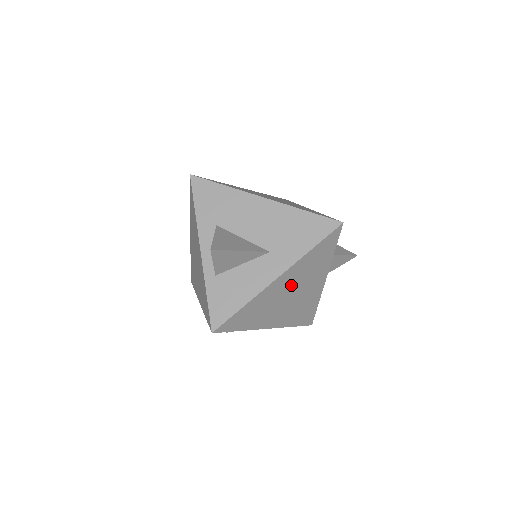
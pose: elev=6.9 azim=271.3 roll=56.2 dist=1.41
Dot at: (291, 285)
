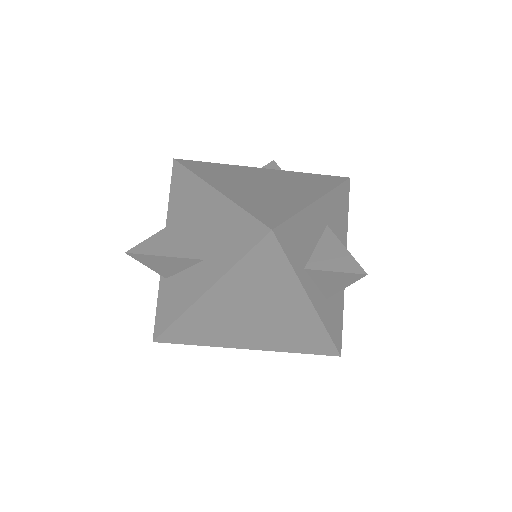
Dot at: (240, 304)
